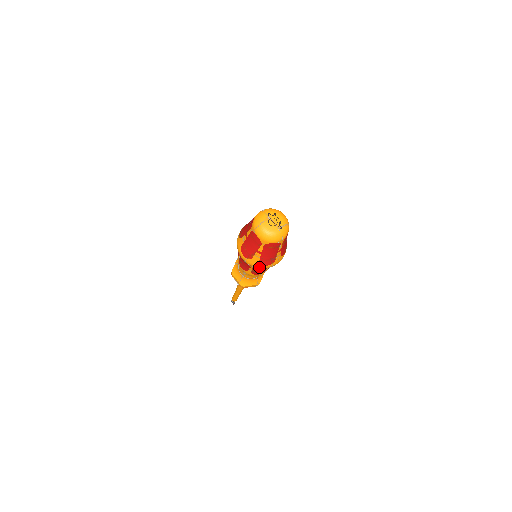
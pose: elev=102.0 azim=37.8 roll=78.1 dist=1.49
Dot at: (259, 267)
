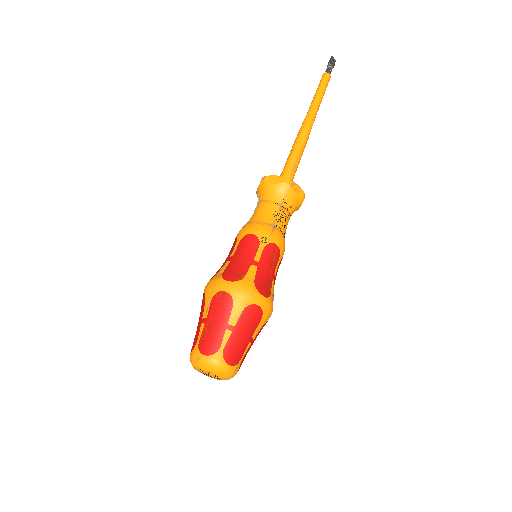
Dot at: occluded
